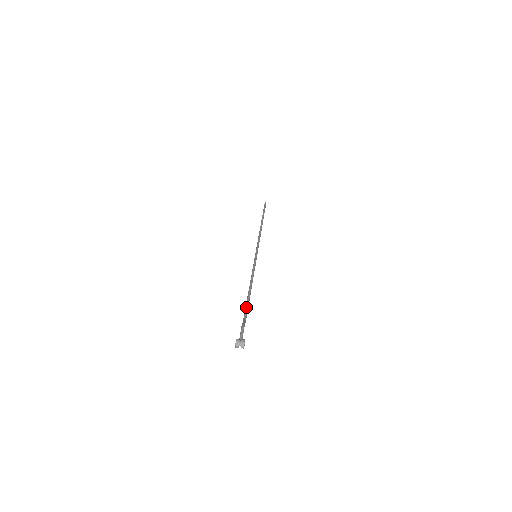
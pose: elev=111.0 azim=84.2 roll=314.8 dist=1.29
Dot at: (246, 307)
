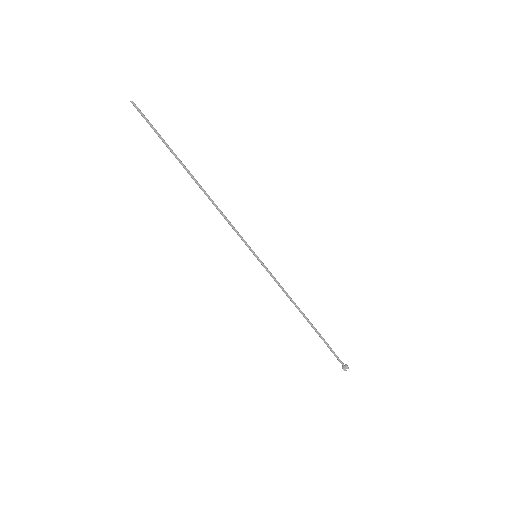
Dot at: (316, 332)
